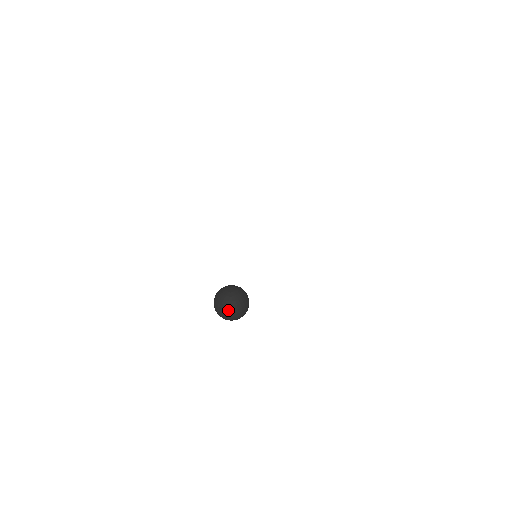
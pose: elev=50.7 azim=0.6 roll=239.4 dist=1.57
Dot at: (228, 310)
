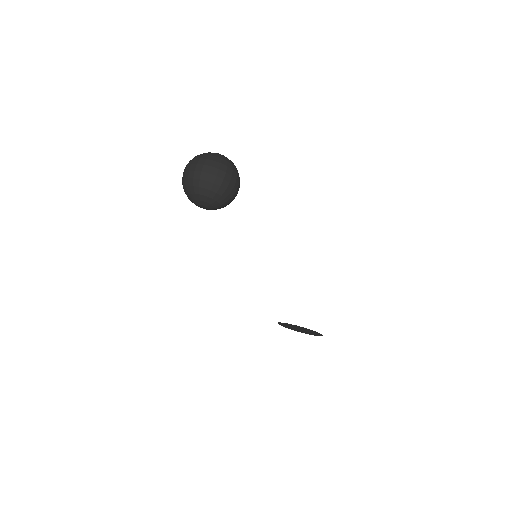
Dot at: (205, 158)
